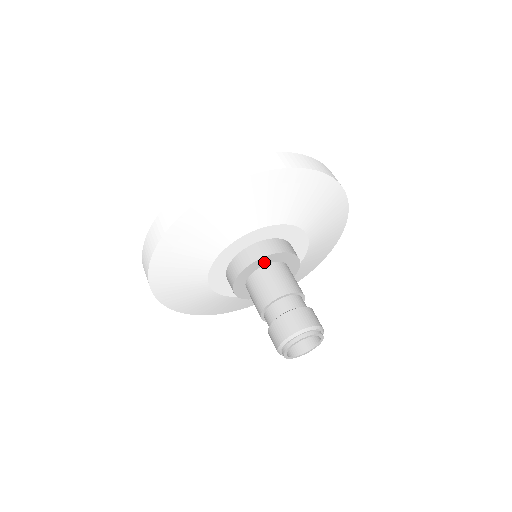
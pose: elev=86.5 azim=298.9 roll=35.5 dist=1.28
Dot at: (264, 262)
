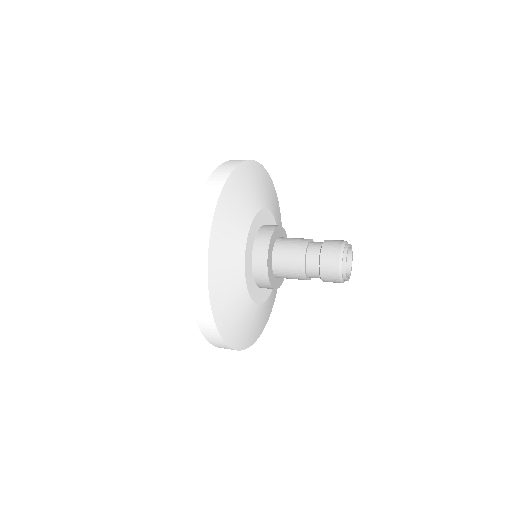
Dot at: (270, 253)
